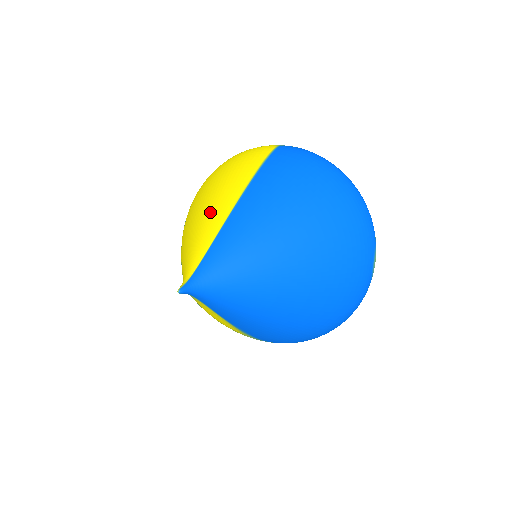
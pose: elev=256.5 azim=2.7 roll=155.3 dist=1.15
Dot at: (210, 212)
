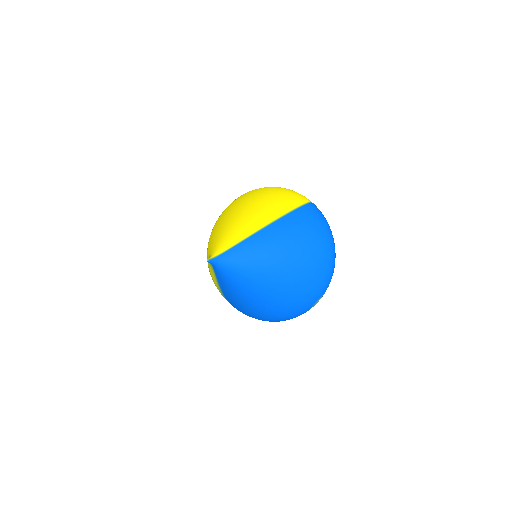
Dot at: (248, 222)
